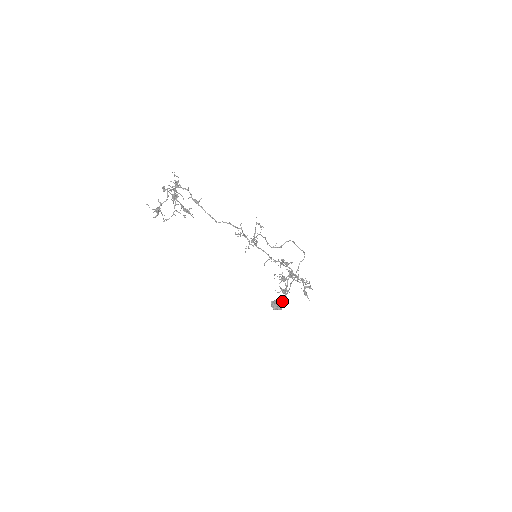
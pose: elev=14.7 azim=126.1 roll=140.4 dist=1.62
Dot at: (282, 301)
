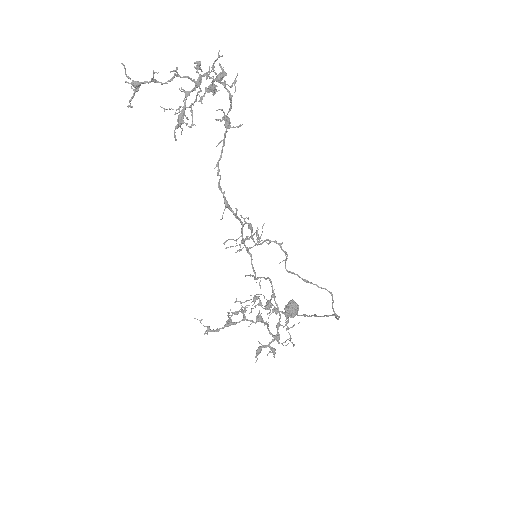
Dot at: (207, 328)
